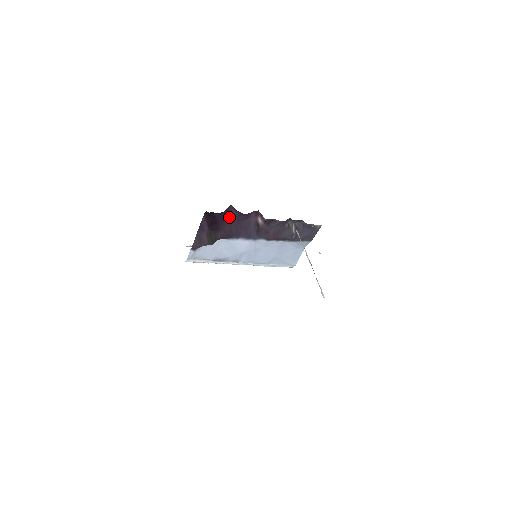
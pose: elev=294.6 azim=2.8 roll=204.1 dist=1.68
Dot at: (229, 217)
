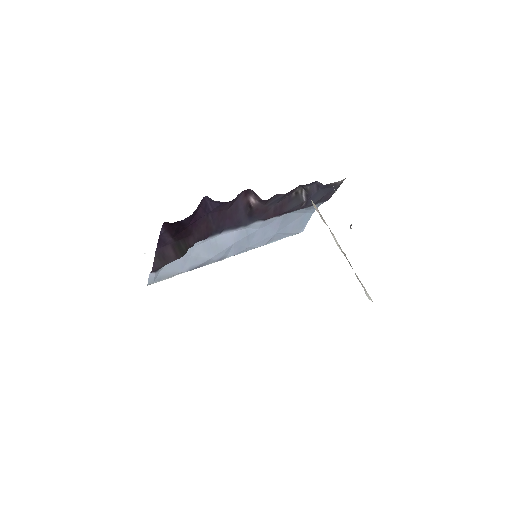
Dot at: (204, 212)
